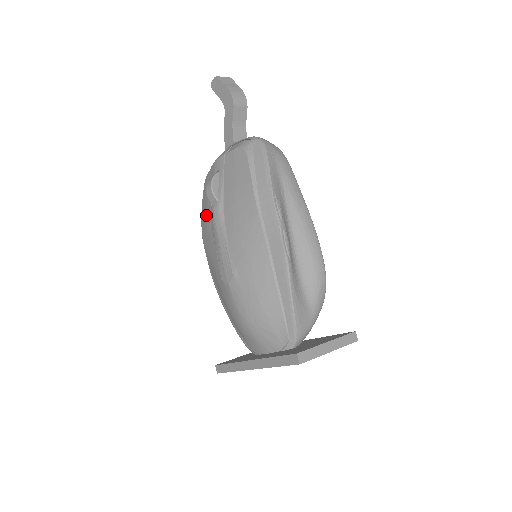
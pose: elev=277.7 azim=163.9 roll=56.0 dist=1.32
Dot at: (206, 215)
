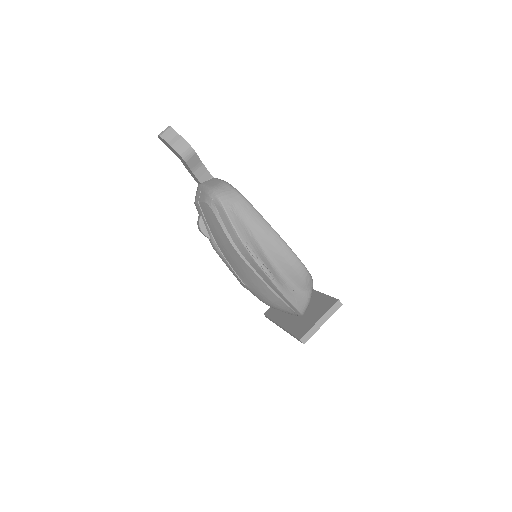
Dot at: occluded
